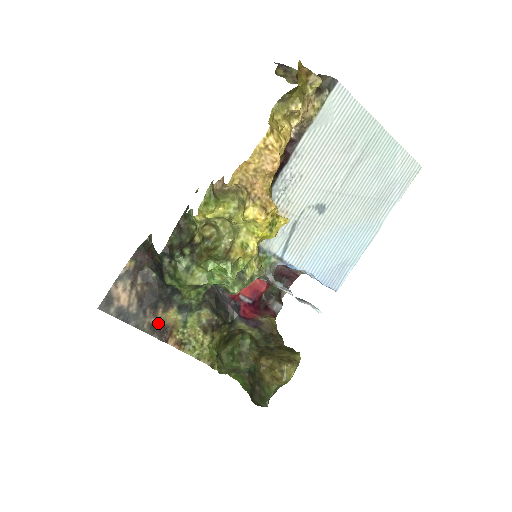
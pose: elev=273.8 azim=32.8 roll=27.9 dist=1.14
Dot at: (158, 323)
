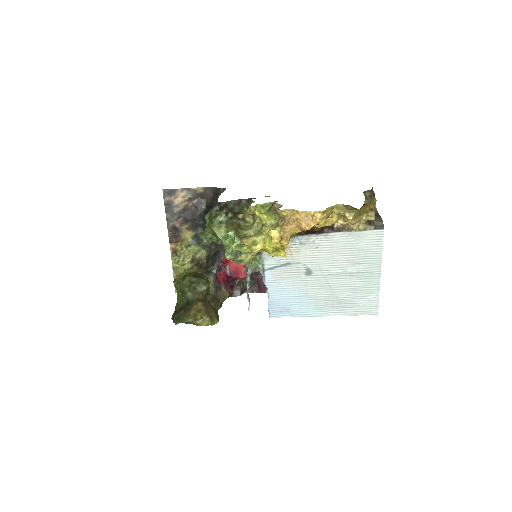
Dot at: (178, 230)
